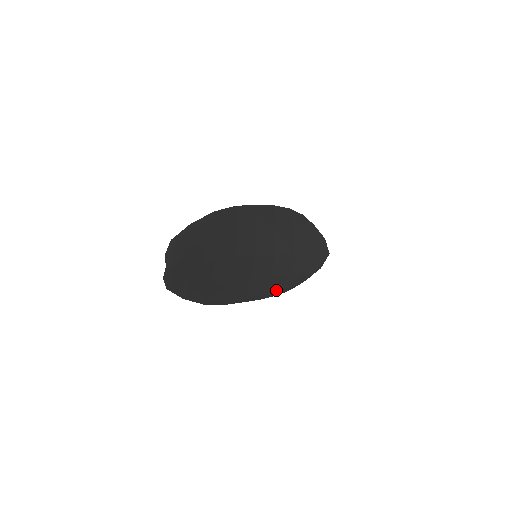
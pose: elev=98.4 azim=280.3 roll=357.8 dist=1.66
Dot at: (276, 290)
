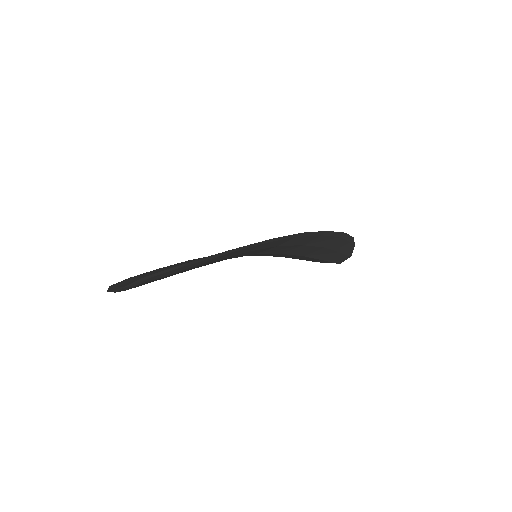
Dot at: occluded
